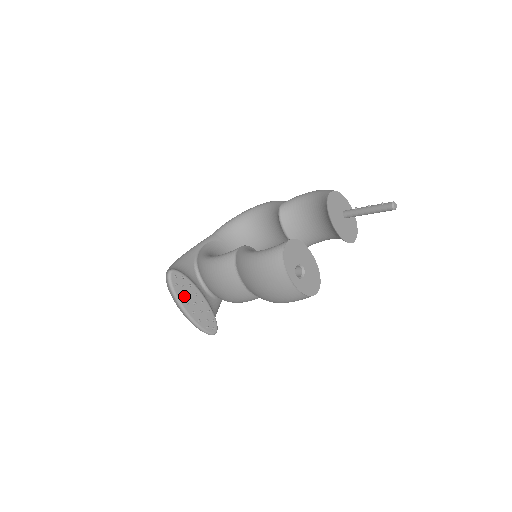
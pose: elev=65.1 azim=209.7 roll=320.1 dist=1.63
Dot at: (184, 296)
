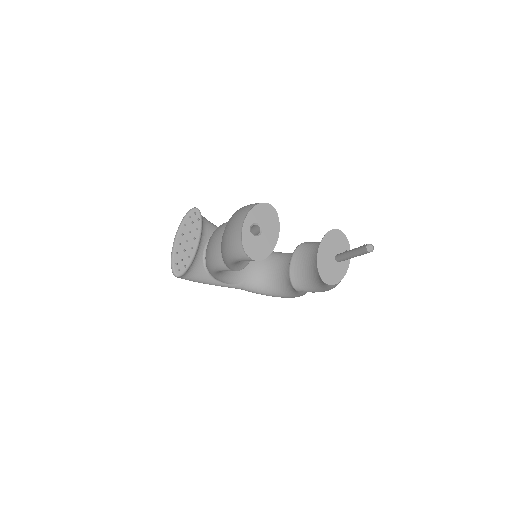
Dot at: (187, 229)
